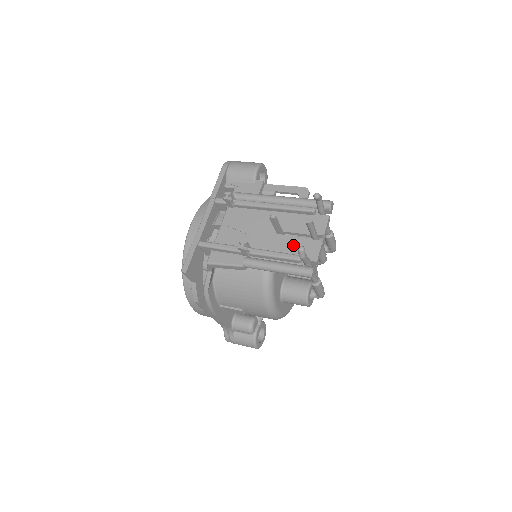
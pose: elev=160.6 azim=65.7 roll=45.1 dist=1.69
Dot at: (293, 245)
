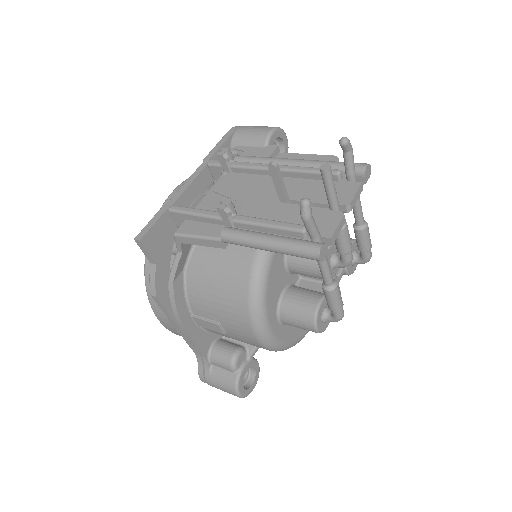
Dot at: (300, 216)
